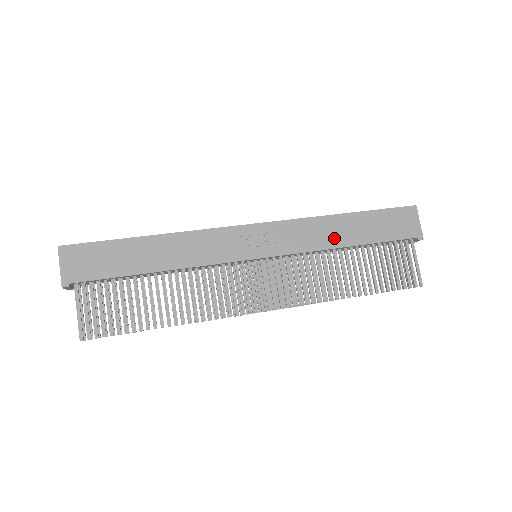
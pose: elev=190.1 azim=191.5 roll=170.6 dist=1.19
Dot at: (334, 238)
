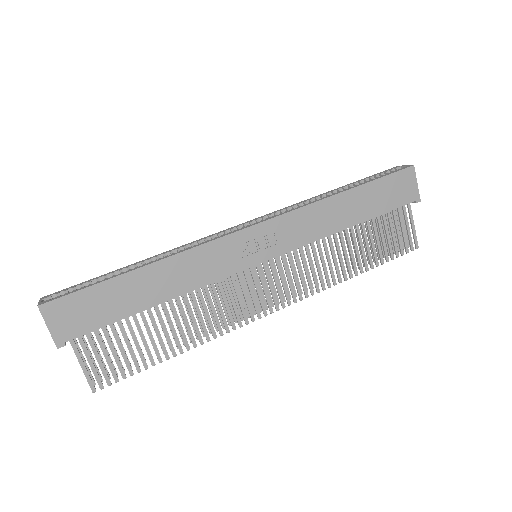
Dot at: (335, 222)
